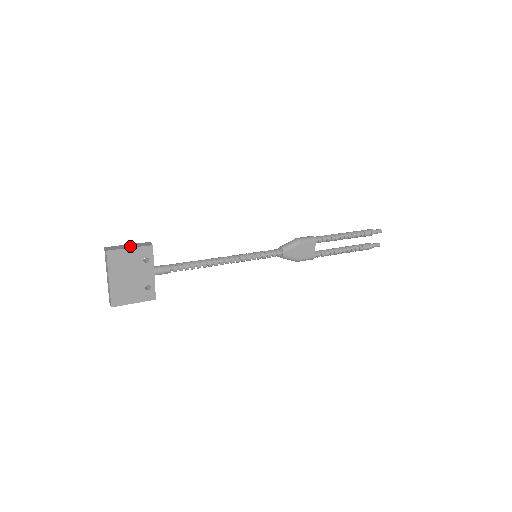
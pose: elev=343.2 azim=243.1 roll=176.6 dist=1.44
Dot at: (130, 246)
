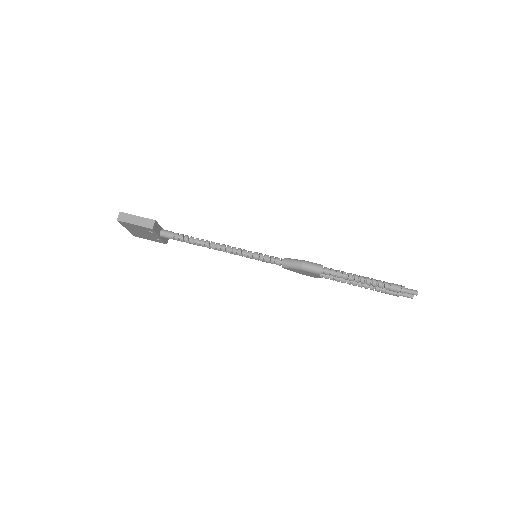
Dot at: (136, 221)
